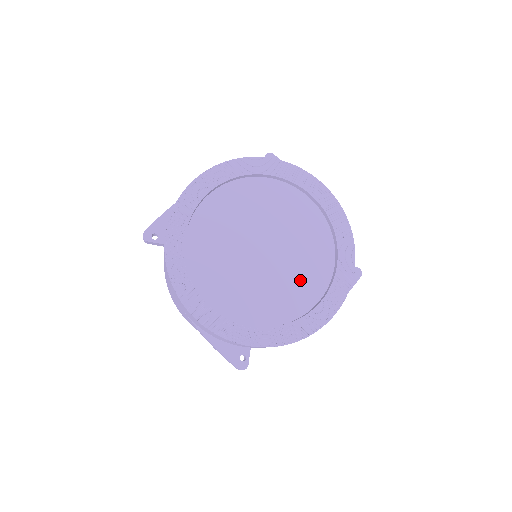
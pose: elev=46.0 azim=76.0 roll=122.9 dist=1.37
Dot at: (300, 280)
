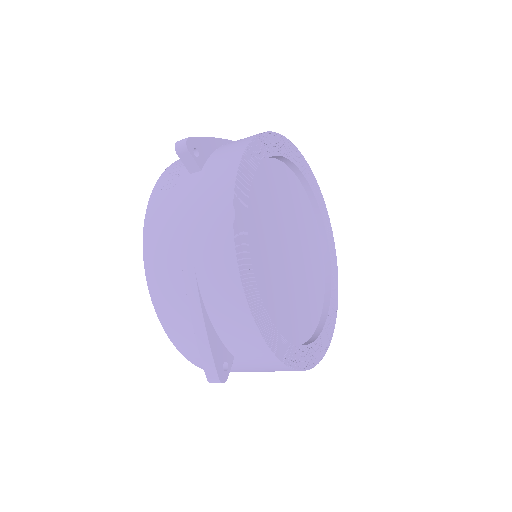
Dot at: (304, 305)
